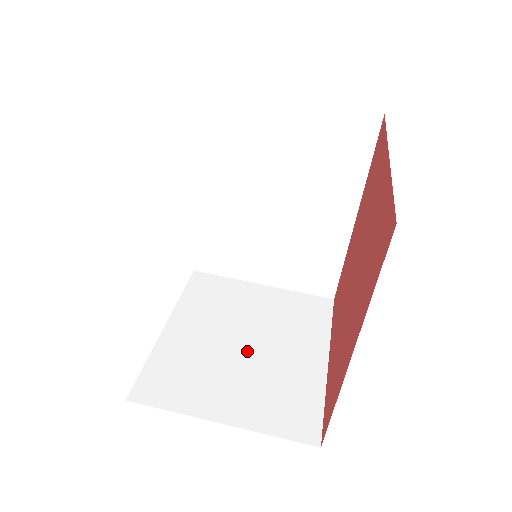
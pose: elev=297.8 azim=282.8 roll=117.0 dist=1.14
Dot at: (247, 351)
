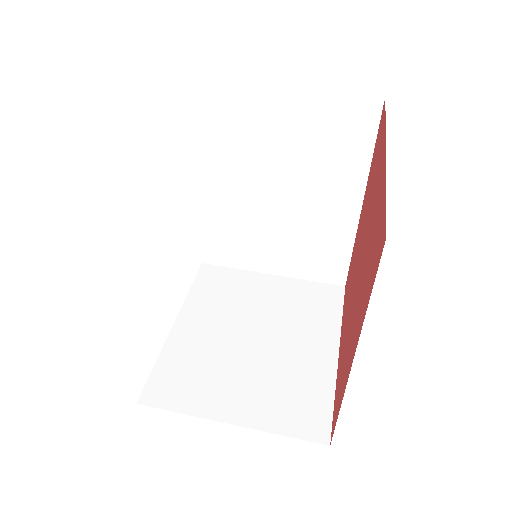
Dot at: (256, 347)
